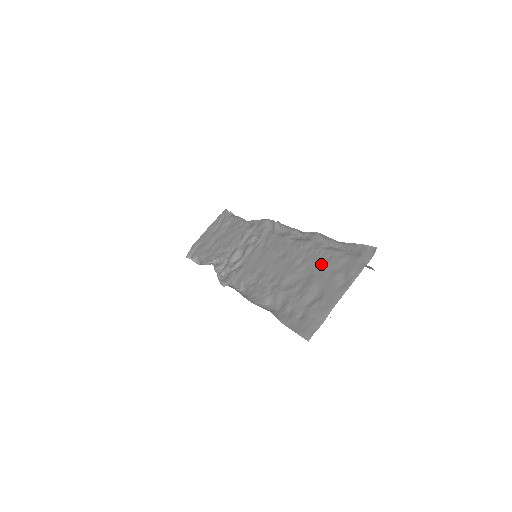
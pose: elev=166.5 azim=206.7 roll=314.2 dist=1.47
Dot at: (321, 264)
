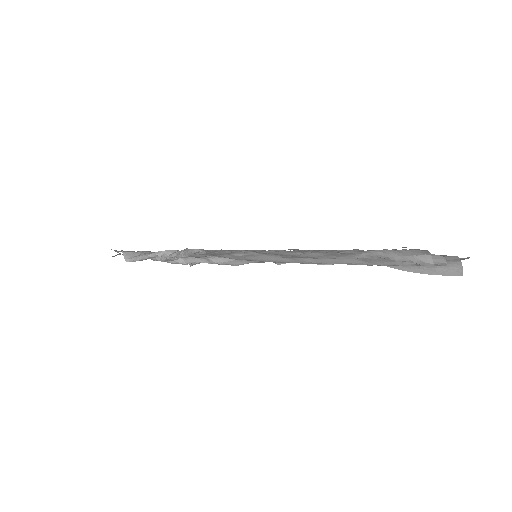
Dot at: occluded
